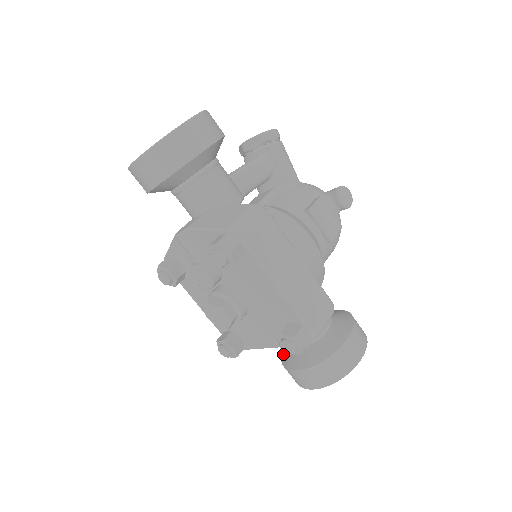
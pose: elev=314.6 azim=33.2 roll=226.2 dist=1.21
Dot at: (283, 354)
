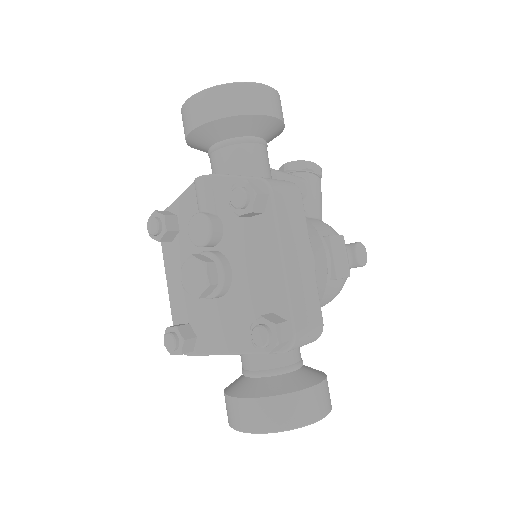
Dot at: (229, 385)
